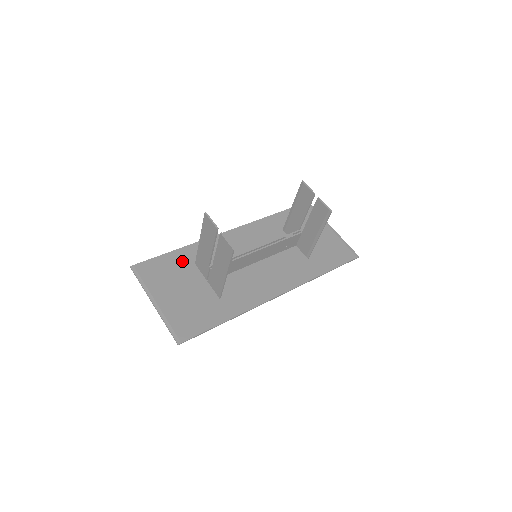
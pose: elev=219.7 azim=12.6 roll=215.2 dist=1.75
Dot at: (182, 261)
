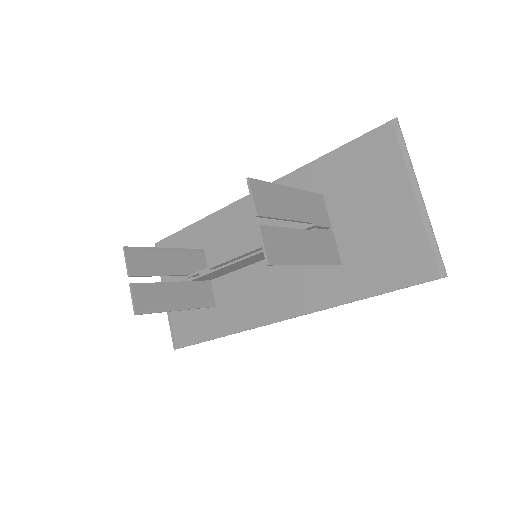
Dot at: (192, 244)
